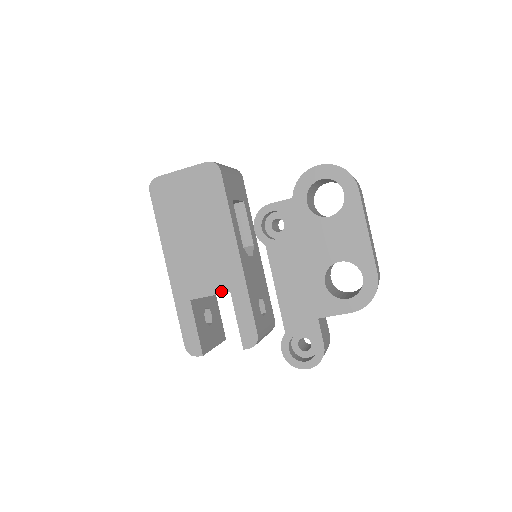
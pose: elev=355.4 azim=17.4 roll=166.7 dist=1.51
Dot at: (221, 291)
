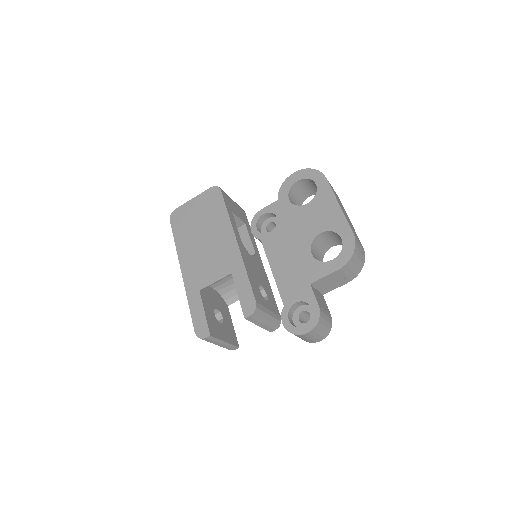
Dot at: (224, 275)
